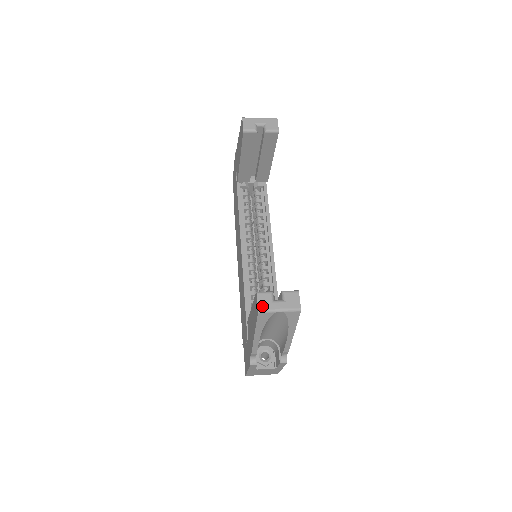
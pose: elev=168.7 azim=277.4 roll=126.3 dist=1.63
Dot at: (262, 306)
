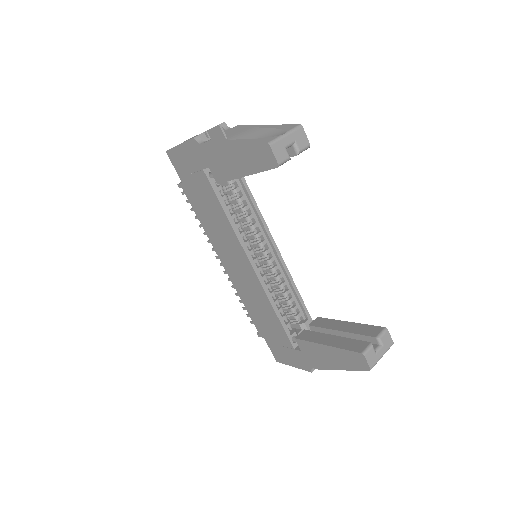
Dot at: (372, 364)
